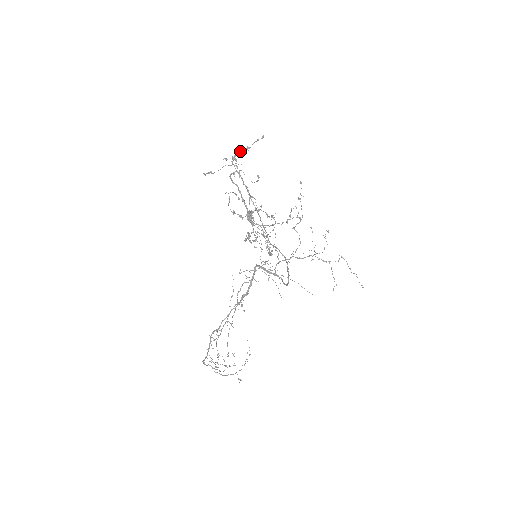
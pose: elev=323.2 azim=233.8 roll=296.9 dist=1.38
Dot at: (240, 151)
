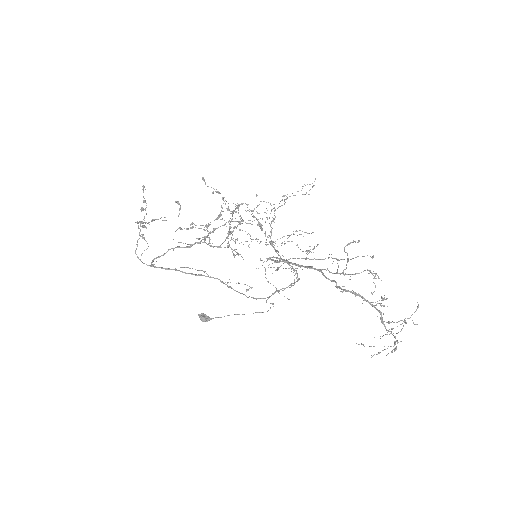
Dot at: (142, 207)
